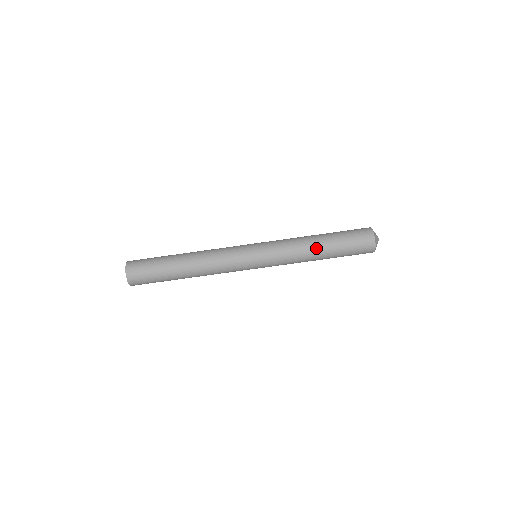
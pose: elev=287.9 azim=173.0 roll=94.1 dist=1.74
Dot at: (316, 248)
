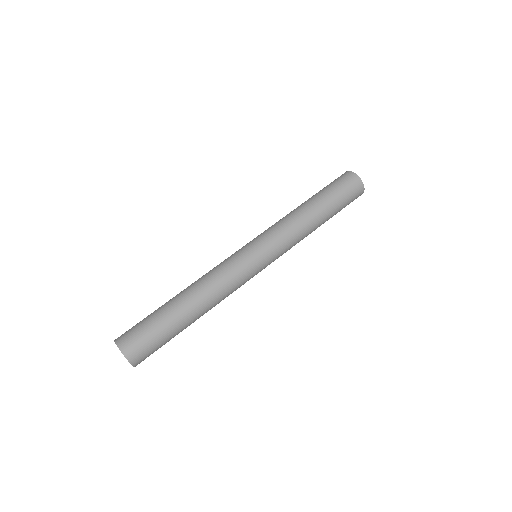
Dot at: (317, 222)
